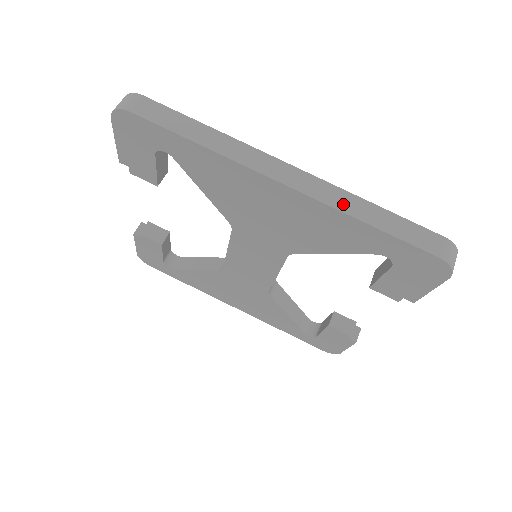
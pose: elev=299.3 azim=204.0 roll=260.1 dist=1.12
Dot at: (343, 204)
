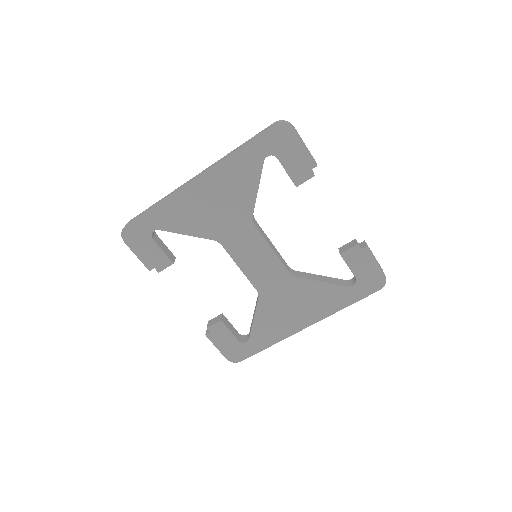
Dot at: (224, 158)
